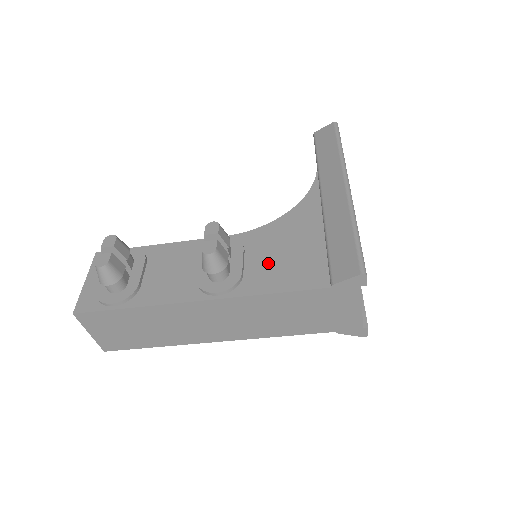
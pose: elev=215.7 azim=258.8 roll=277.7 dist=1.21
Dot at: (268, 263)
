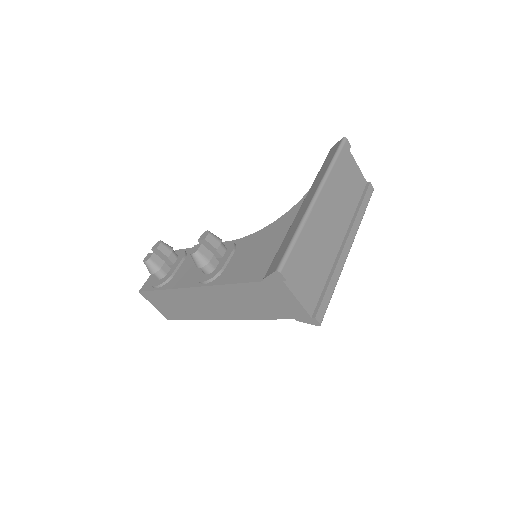
Dot at: (241, 261)
